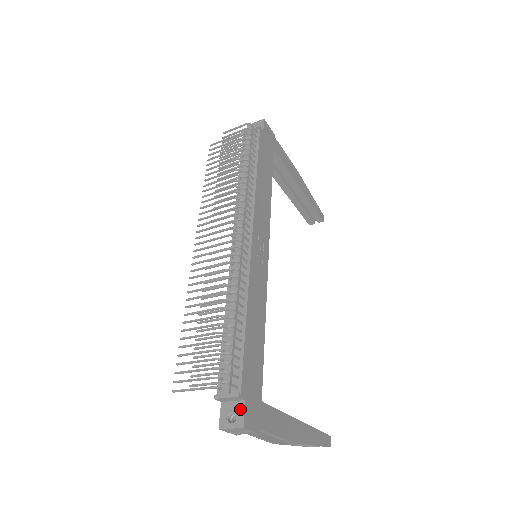
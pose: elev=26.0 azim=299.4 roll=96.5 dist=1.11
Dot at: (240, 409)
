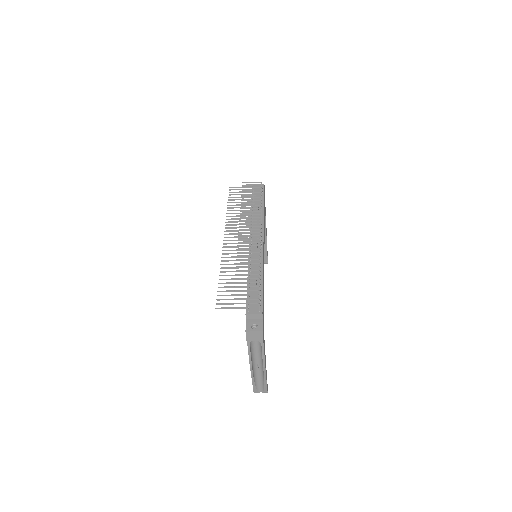
Dot at: (260, 323)
